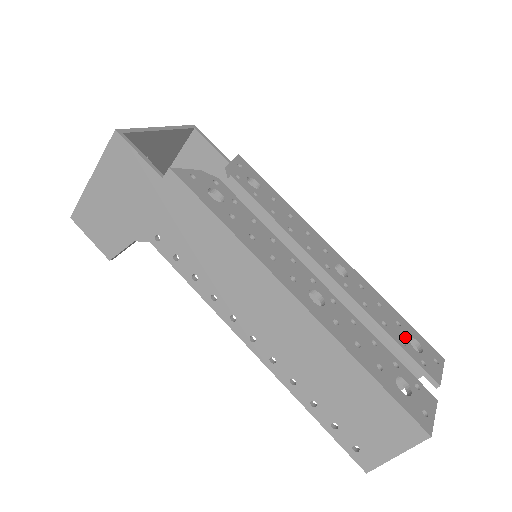
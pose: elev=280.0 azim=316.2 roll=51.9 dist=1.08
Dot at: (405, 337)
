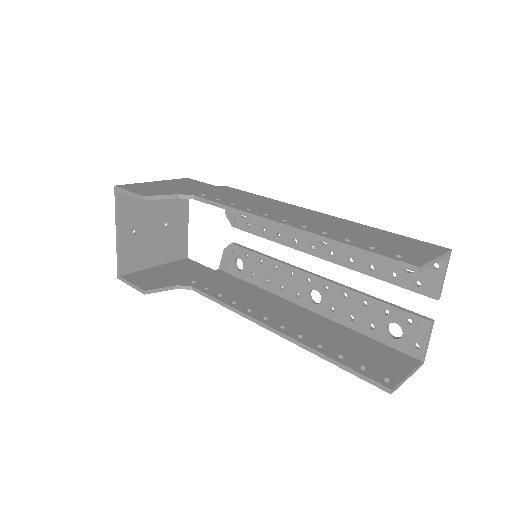
Dot at: (386, 320)
